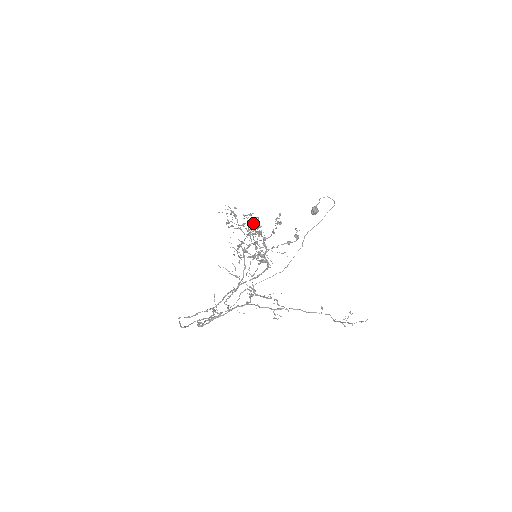
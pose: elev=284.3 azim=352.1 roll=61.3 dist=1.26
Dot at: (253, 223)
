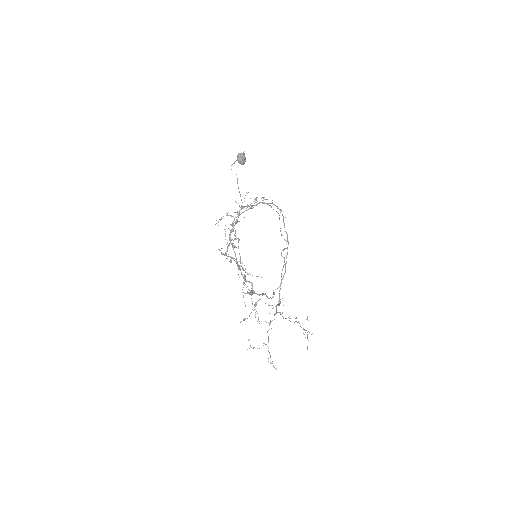
Dot at: (233, 229)
